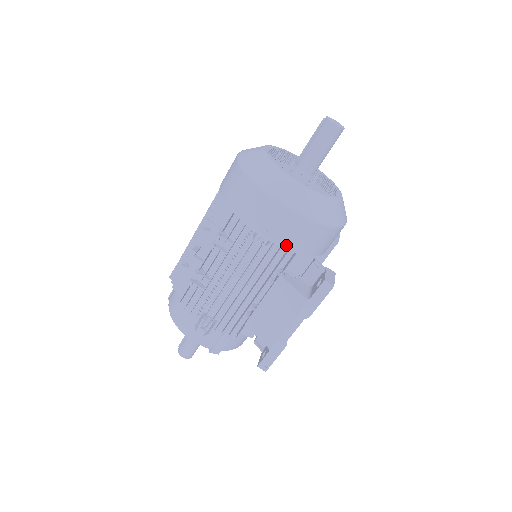
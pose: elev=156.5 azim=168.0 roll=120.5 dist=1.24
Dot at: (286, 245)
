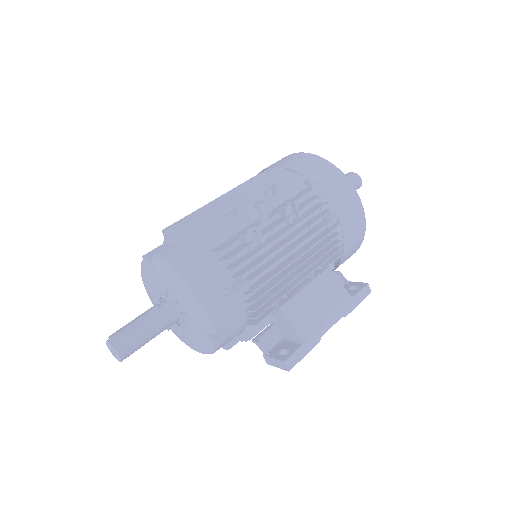
Dot at: (346, 240)
